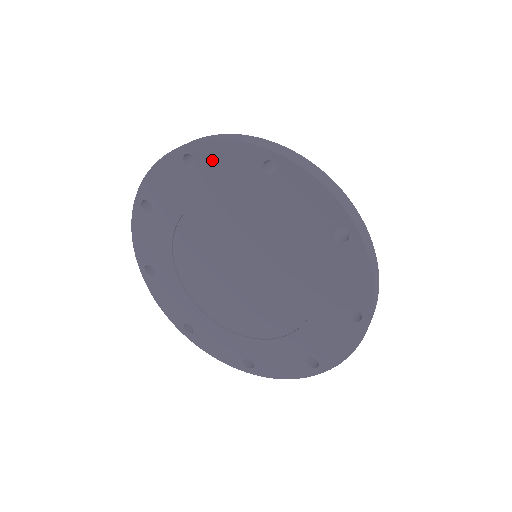
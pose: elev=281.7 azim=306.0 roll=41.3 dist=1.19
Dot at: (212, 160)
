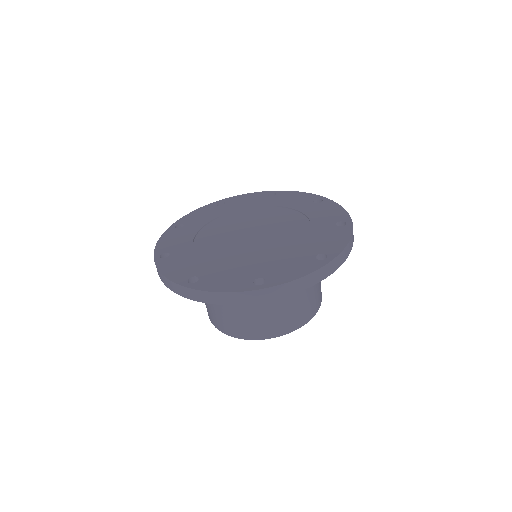
Dot at: (286, 196)
